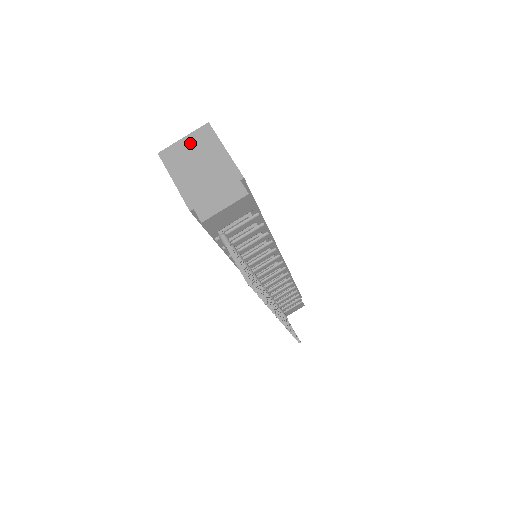
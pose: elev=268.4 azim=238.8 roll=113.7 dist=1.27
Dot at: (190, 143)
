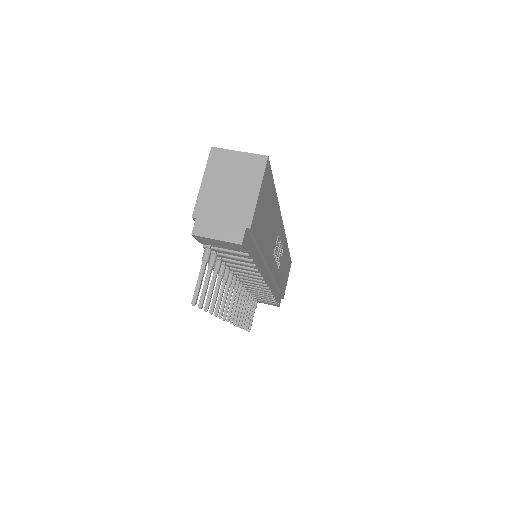
Dot at: (240, 161)
